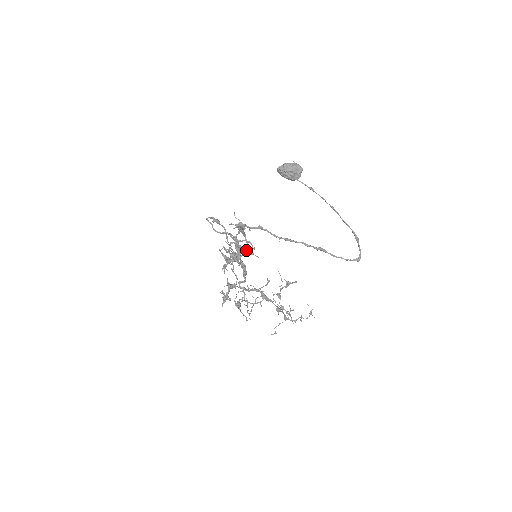
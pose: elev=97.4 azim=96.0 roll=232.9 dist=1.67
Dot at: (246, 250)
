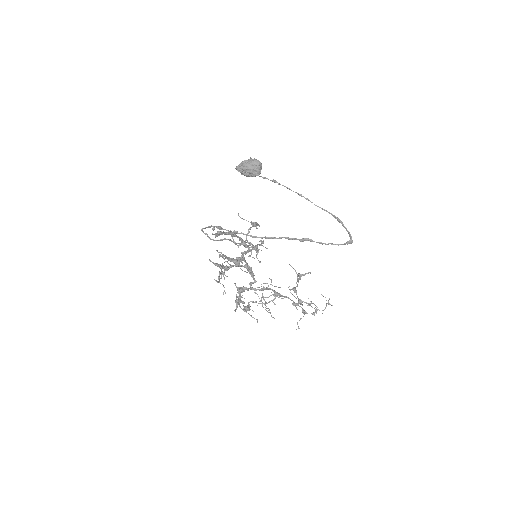
Dot at: (247, 251)
